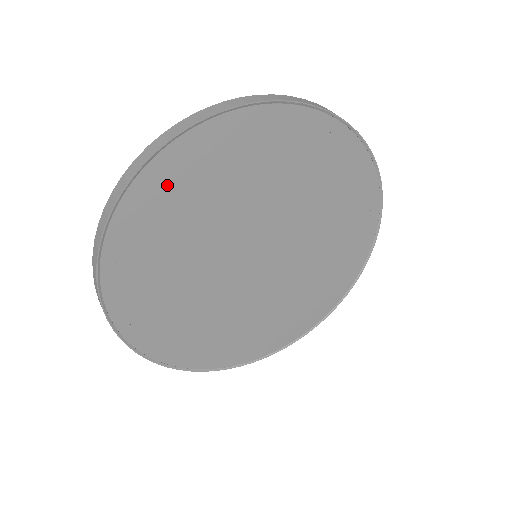
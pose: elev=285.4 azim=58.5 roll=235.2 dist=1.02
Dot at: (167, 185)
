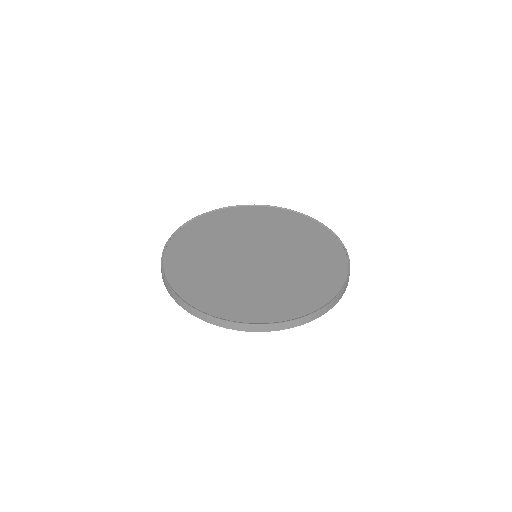
Dot at: (181, 249)
